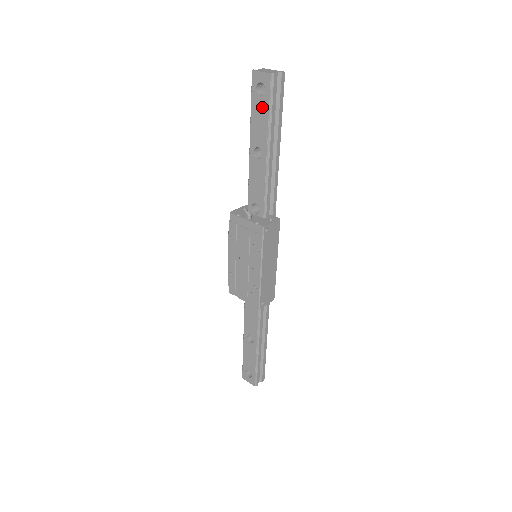
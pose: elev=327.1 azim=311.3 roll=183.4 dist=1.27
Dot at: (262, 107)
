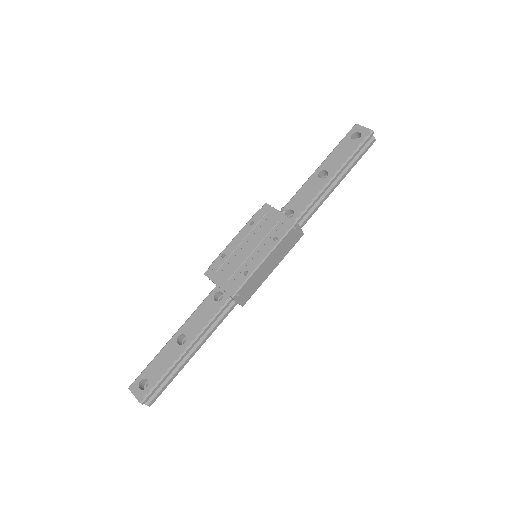
Dot at: (349, 147)
